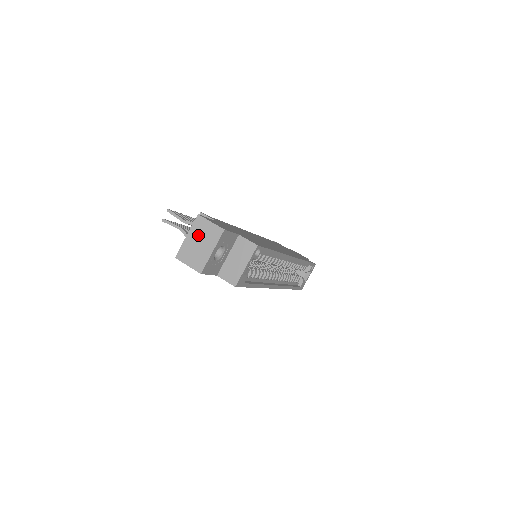
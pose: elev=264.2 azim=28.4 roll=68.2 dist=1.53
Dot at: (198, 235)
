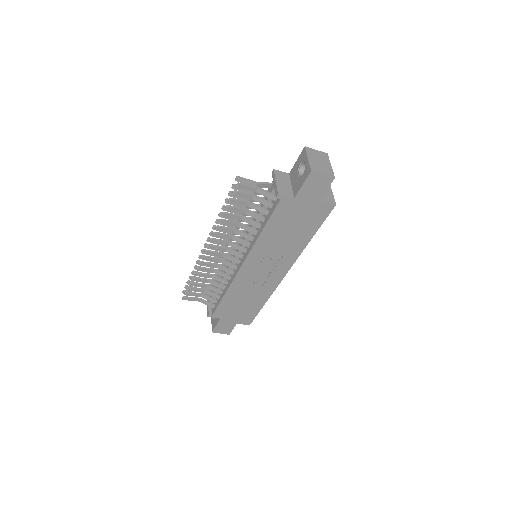
Dot at: (315, 157)
